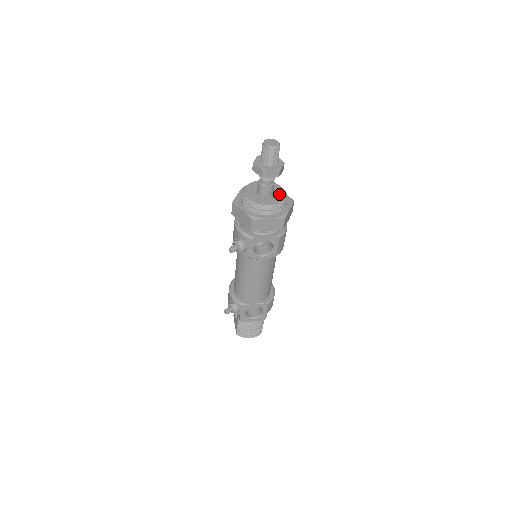
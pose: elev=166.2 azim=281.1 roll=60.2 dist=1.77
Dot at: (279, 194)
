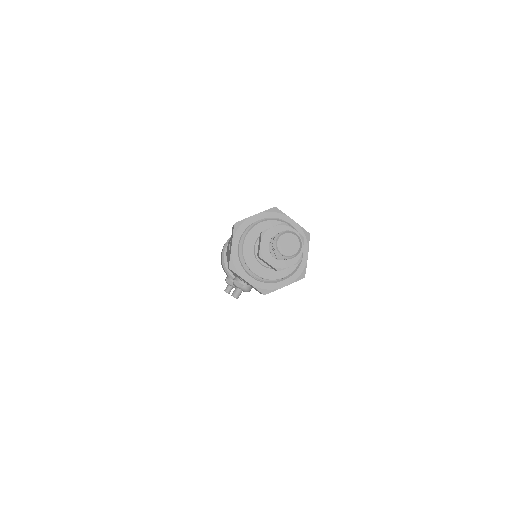
Dot at: occluded
